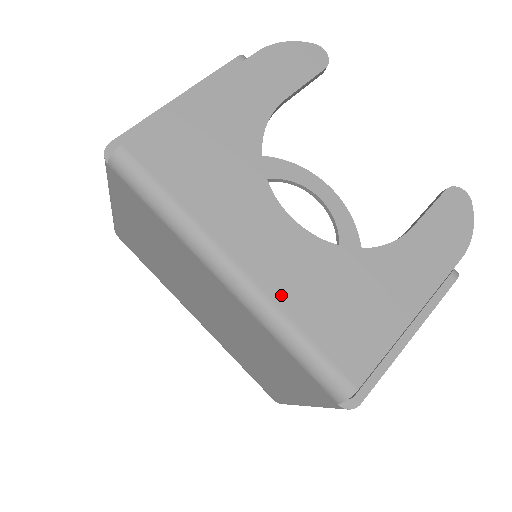
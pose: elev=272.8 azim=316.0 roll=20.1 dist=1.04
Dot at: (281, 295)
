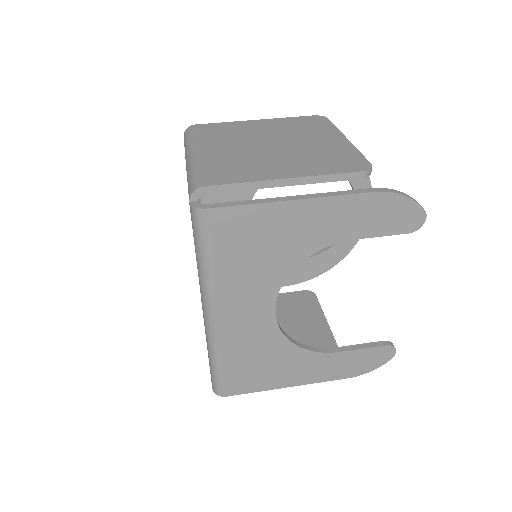
Dot at: (228, 343)
